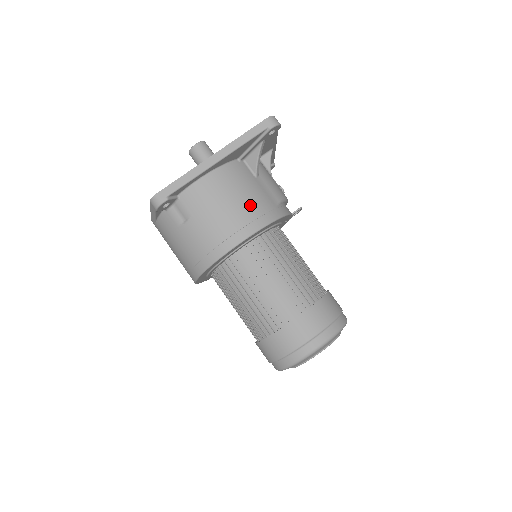
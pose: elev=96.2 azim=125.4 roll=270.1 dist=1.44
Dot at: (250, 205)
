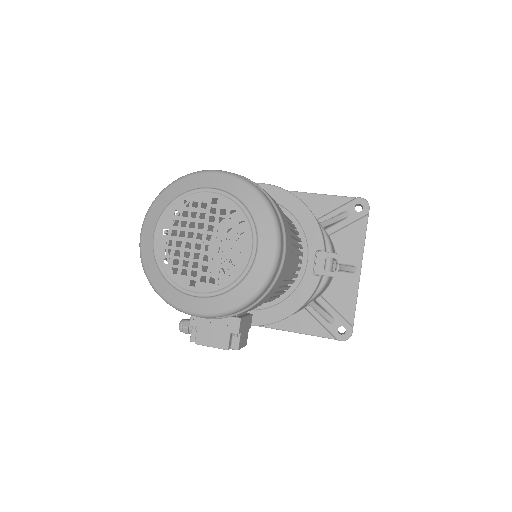
Dot at: occluded
